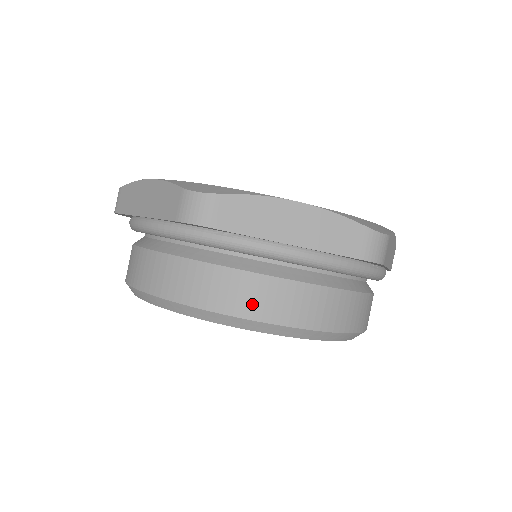
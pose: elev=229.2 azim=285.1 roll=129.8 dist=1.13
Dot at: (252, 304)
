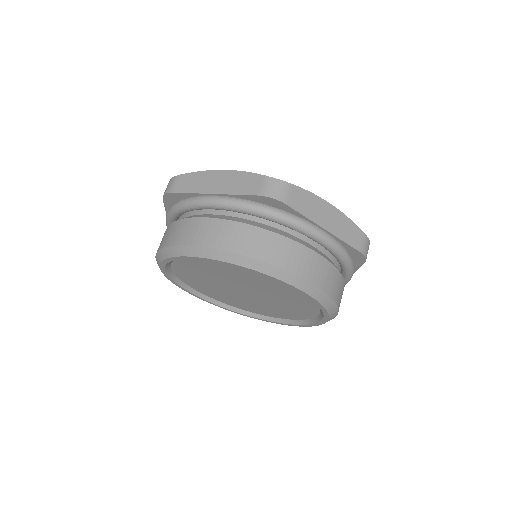
Dot at: (297, 264)
